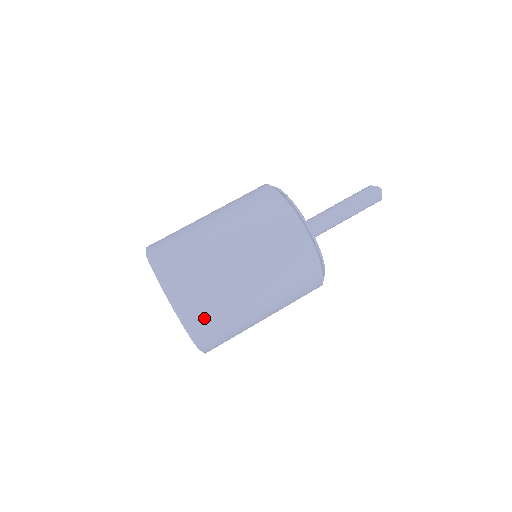
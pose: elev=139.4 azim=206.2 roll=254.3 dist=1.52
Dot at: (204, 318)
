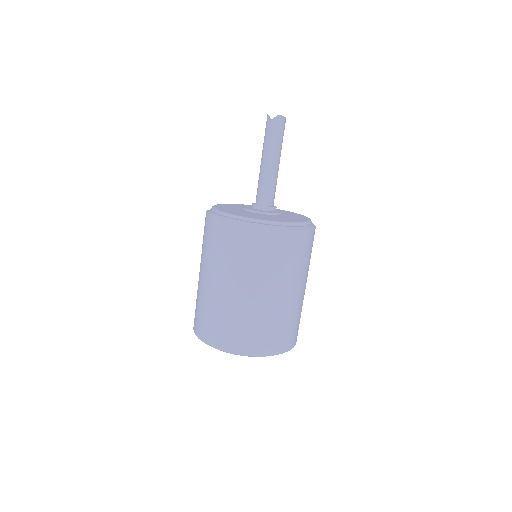
Dot at: (289, 338)
